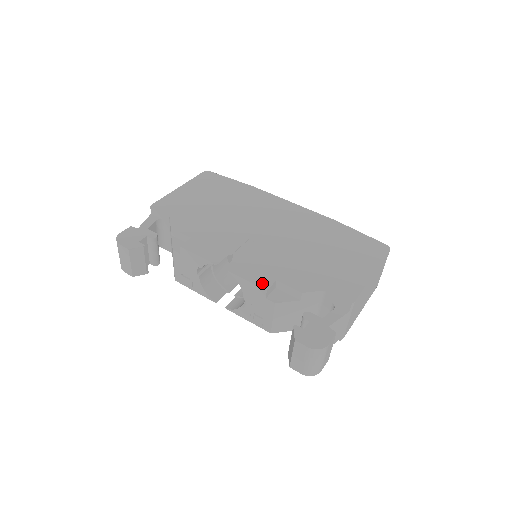
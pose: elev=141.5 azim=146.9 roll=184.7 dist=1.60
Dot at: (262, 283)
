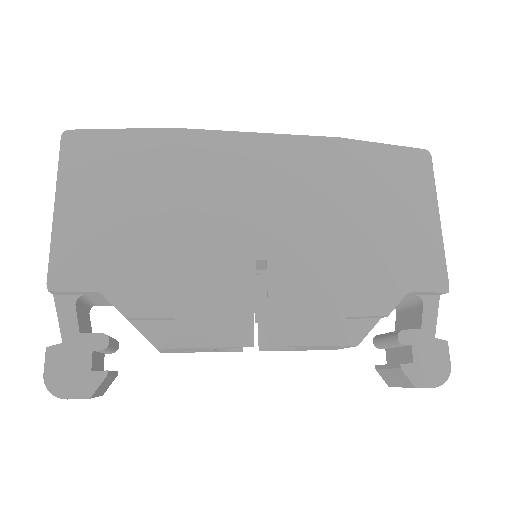
Dot at: (333, 336)
